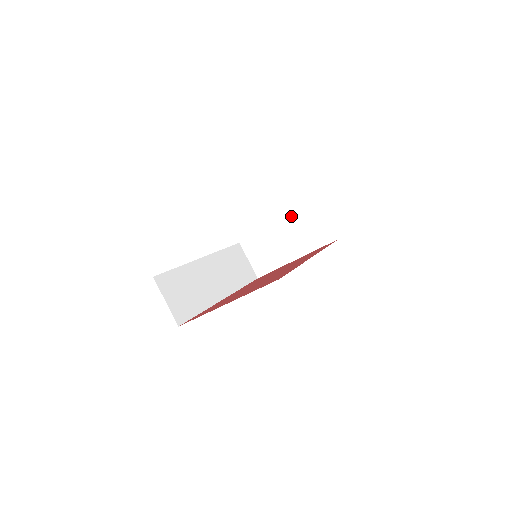
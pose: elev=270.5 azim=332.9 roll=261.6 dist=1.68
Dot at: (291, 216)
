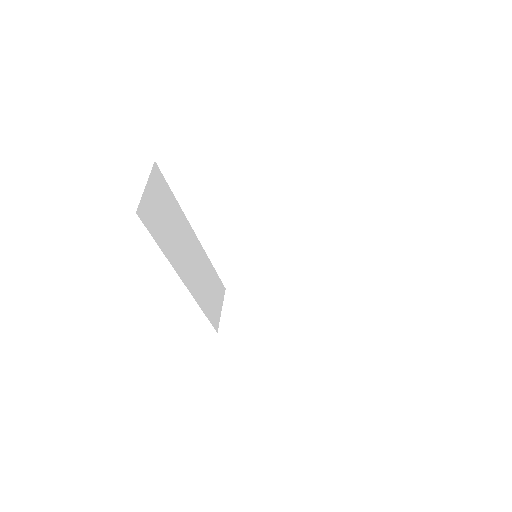
Dot at: (300, 288)
